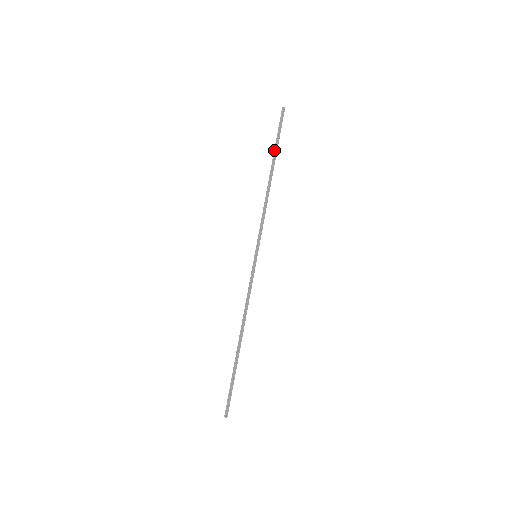
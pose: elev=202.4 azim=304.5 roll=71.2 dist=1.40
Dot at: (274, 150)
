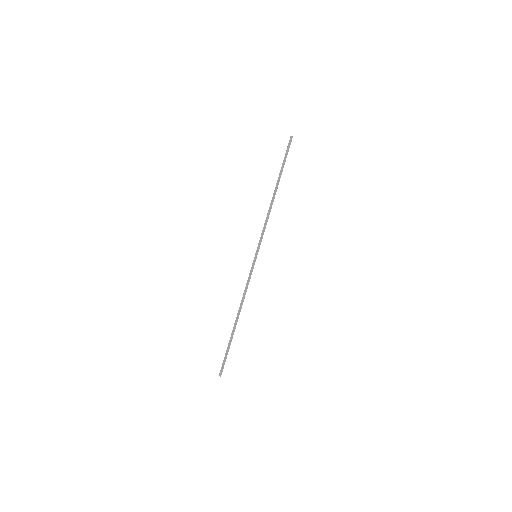
Dot at: (280, 171)
